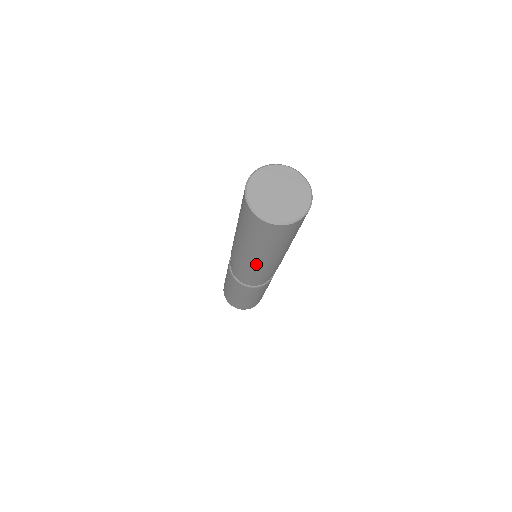
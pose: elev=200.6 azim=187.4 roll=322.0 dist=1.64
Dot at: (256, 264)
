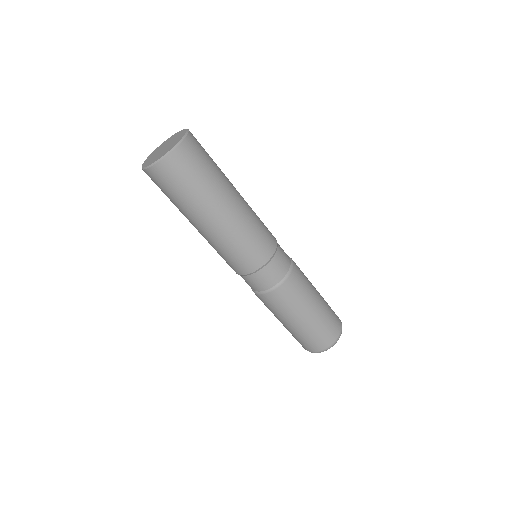
Dot at: (216, 243)
